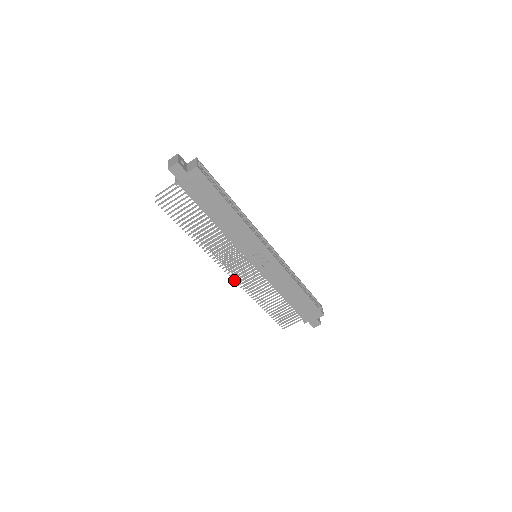
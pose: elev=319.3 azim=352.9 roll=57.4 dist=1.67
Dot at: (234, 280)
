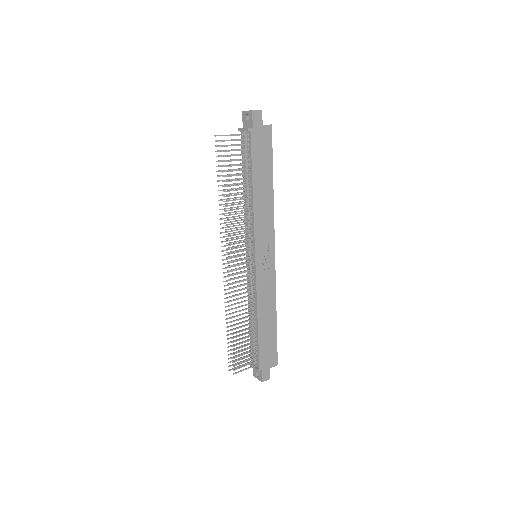
Dot at: (228, 274)
